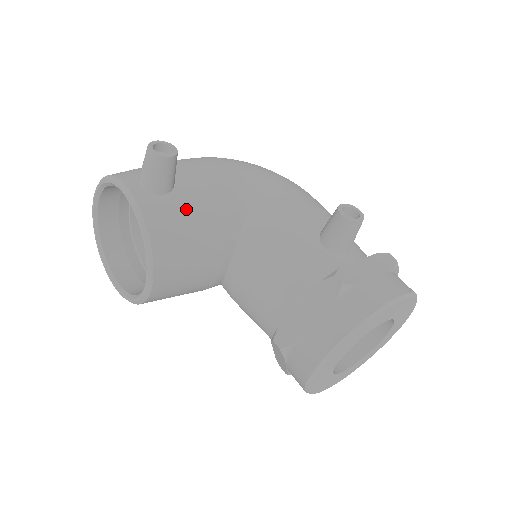
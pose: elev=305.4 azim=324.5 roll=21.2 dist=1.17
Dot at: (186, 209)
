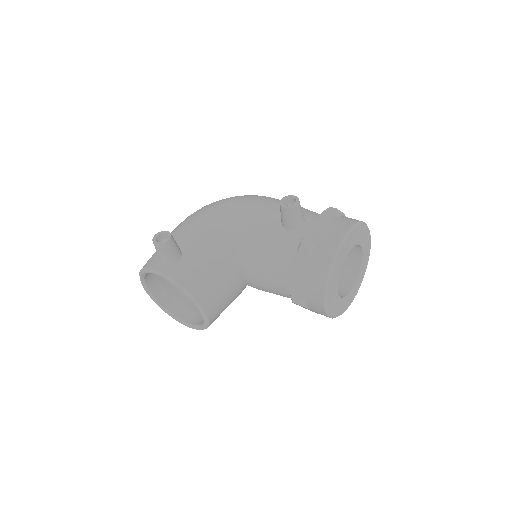
Dot at: (196, 260)
